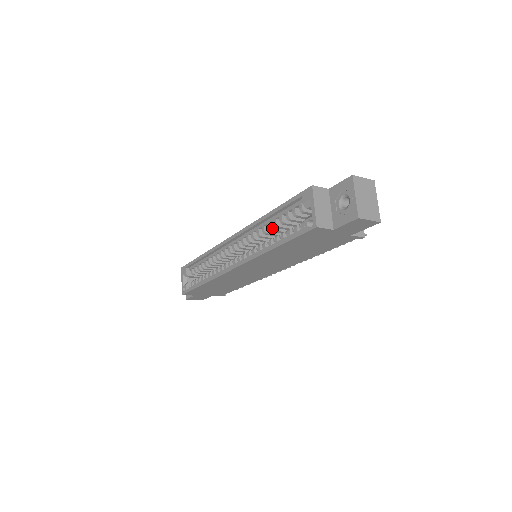
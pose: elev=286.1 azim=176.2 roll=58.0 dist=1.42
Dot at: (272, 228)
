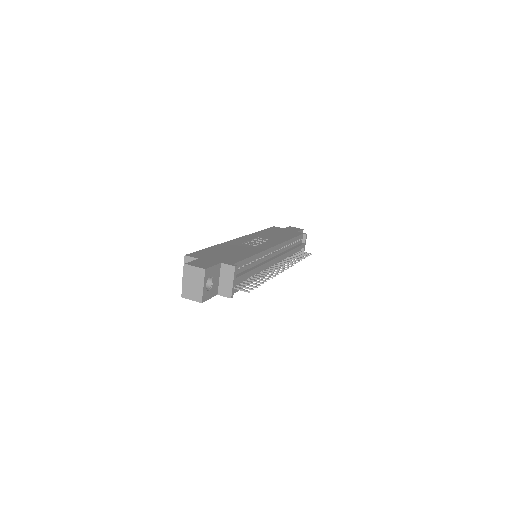
Dot at: occluded
